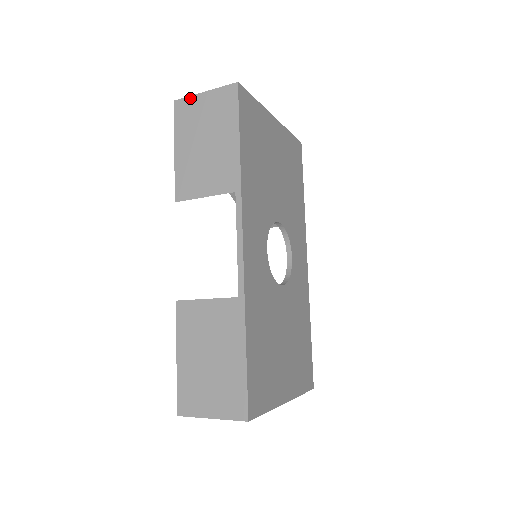
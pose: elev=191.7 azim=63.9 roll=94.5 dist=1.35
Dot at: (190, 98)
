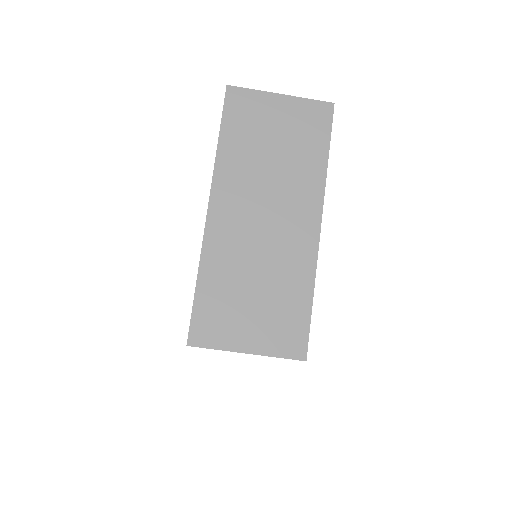
Dot at: occluded
